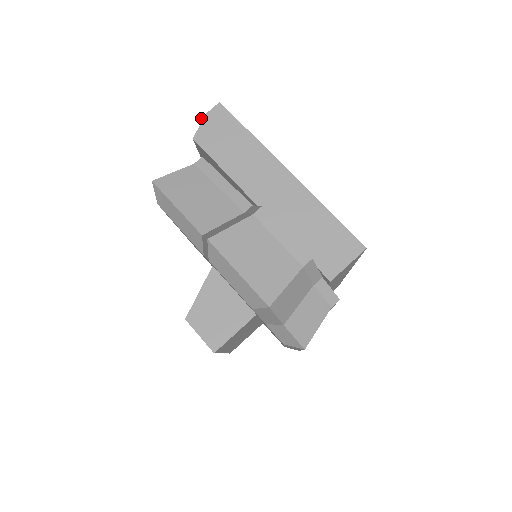
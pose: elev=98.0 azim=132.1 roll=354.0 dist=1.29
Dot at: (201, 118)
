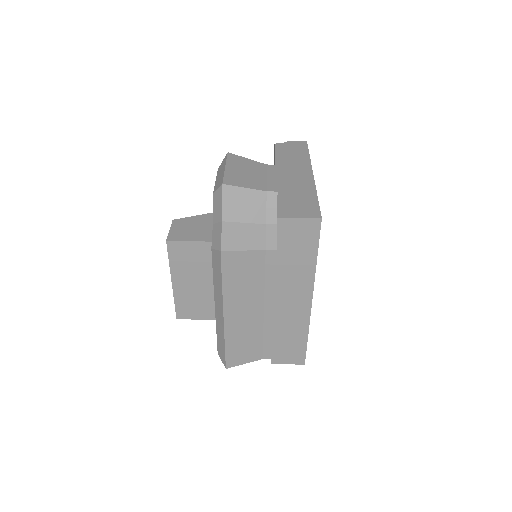
Dot at: (289, 141)
